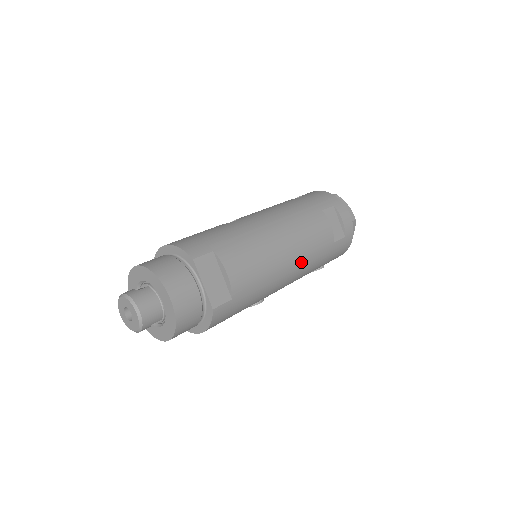
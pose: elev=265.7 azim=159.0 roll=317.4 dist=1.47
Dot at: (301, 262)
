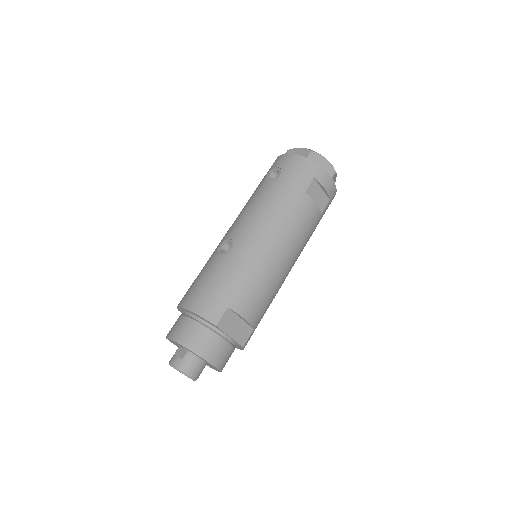
Dot at: (297, 255)
